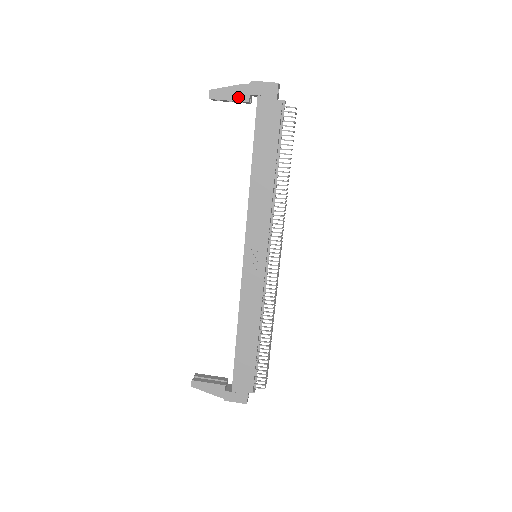
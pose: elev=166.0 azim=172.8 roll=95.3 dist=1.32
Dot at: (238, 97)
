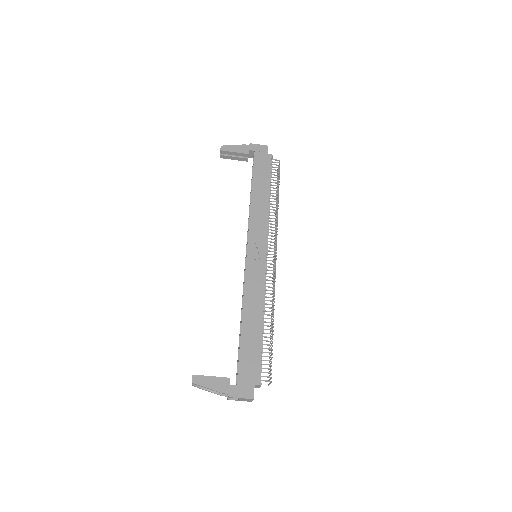
Dot at: (241, 151)
